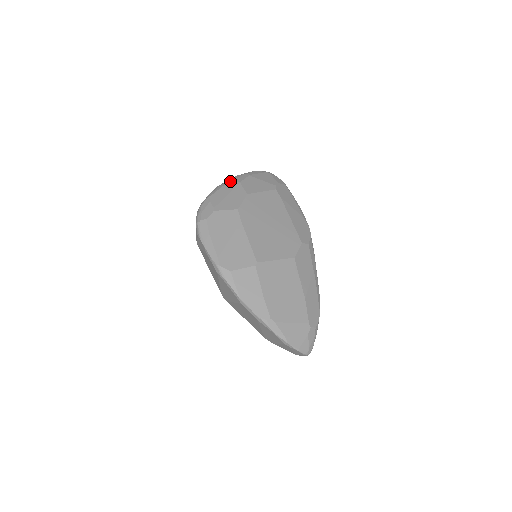
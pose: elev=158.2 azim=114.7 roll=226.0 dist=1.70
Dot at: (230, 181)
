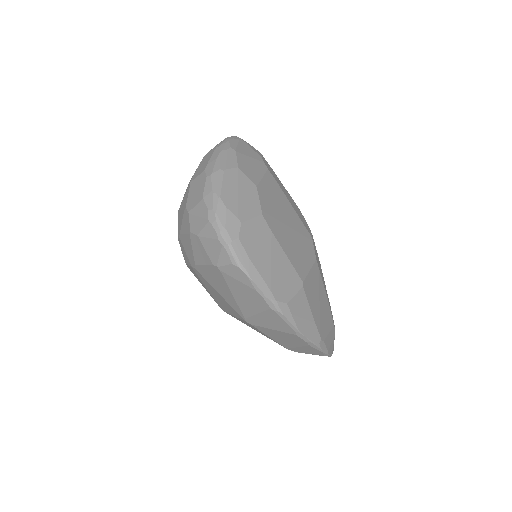
Dot at: (225, 166)
